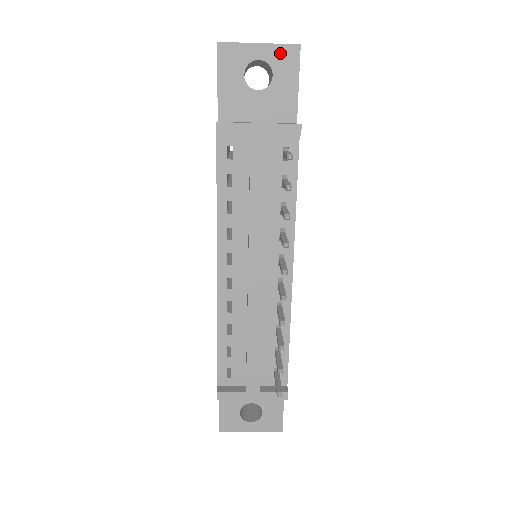
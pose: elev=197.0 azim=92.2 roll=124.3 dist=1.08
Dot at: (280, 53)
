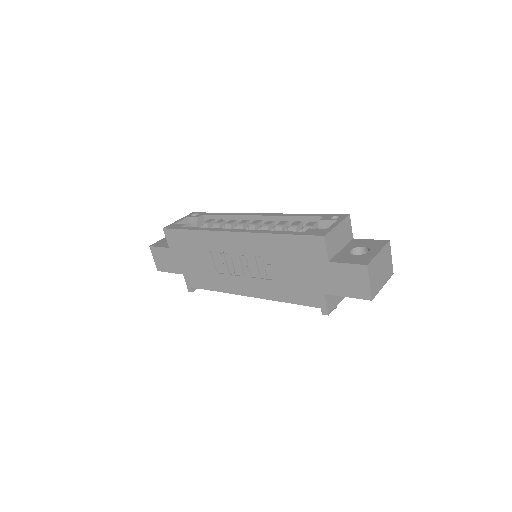
Dot at: occluded
